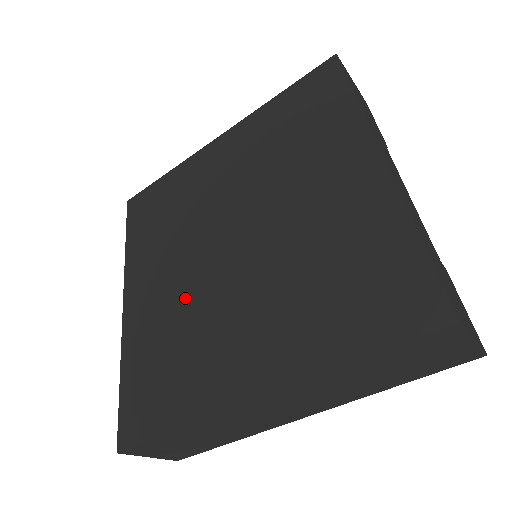
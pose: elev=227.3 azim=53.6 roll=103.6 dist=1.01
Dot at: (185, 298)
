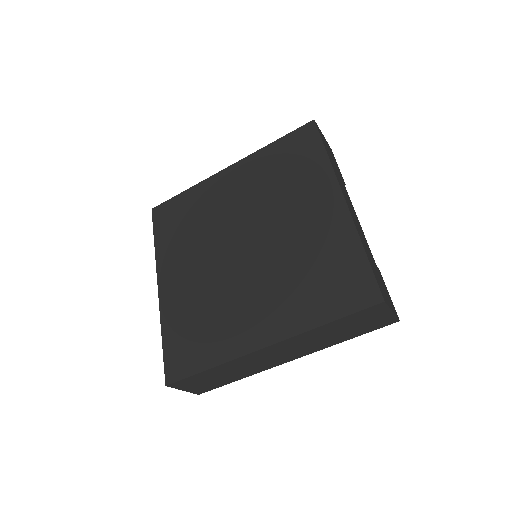
Dot at: (209, 284)
